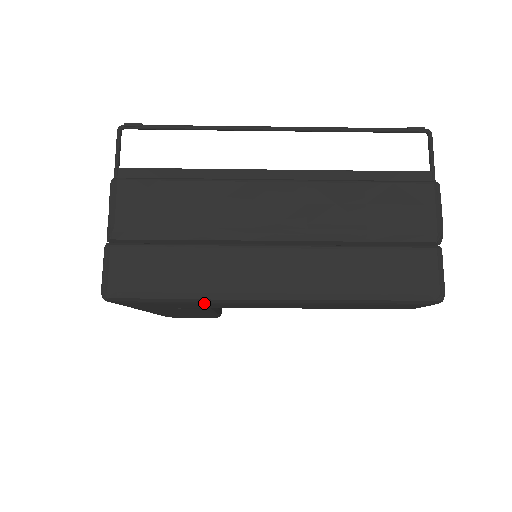
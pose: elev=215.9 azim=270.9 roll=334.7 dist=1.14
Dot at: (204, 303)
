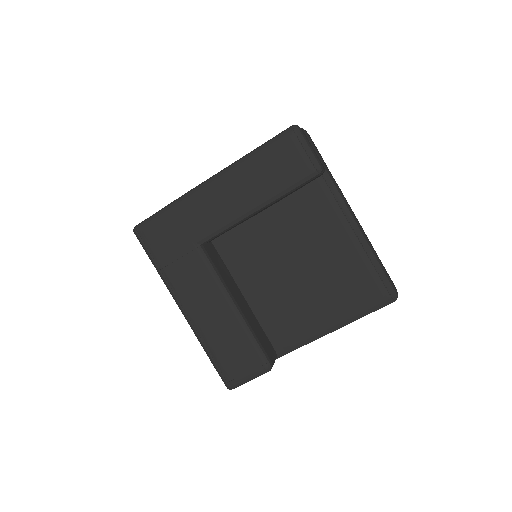
Dot at: (179, 206)
